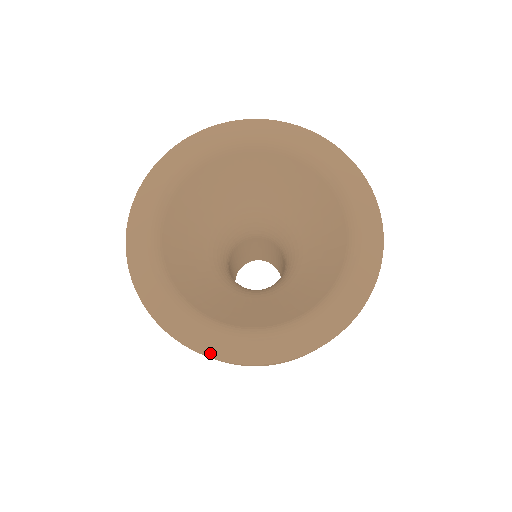
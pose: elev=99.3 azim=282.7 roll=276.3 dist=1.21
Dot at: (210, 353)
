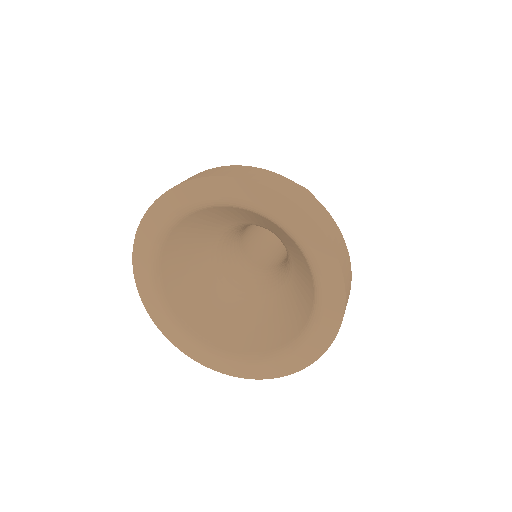
Dot at: (146, 305)
